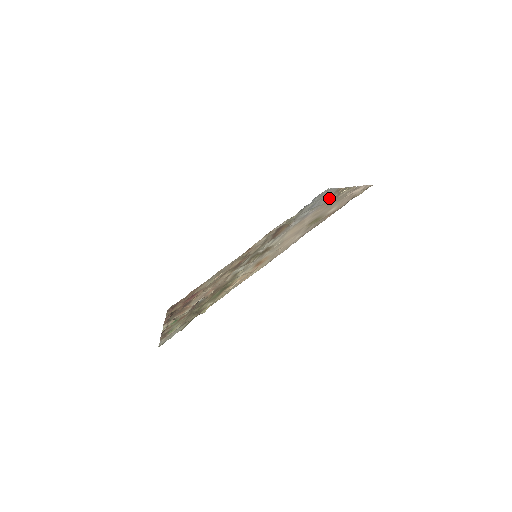
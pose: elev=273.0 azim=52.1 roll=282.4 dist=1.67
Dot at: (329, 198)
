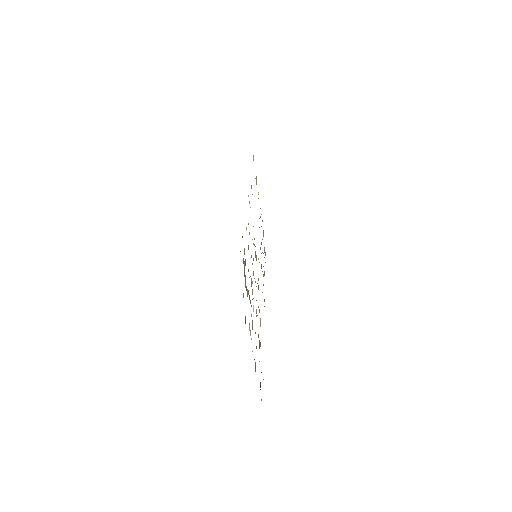
Dot at: occluded
